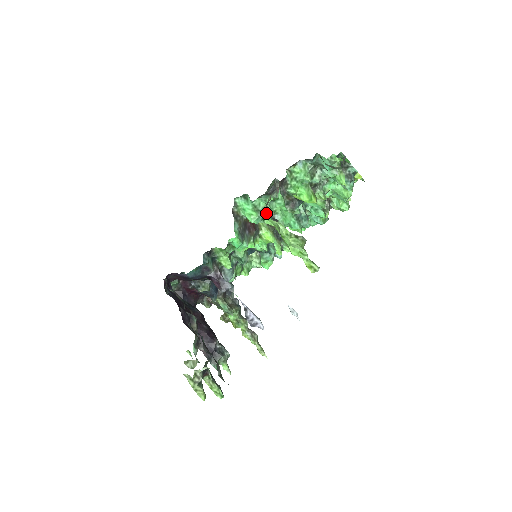
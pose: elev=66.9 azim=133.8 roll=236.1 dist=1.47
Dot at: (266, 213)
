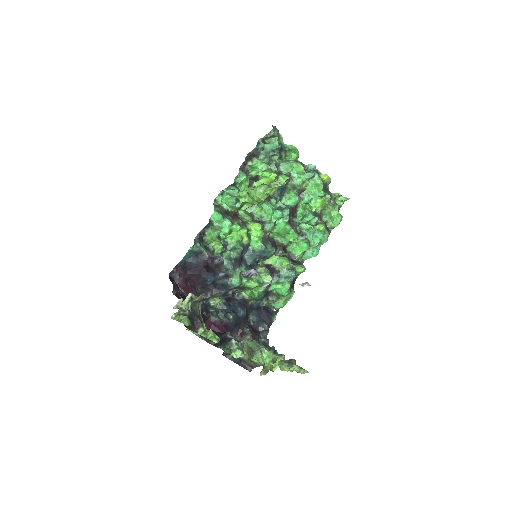
Dot at: (239, 195)
